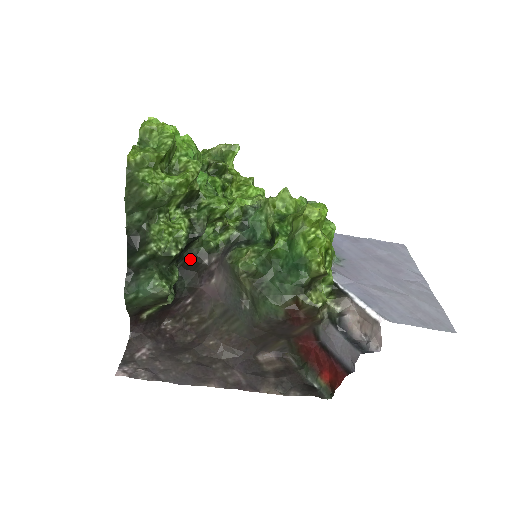
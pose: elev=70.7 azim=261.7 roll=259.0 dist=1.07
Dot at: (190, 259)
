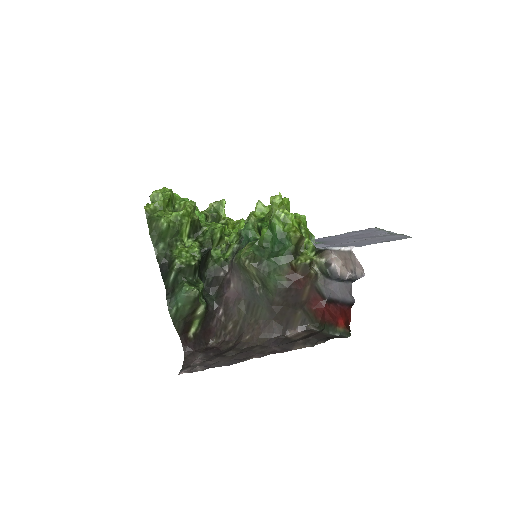
Dot at: (210, 276)
